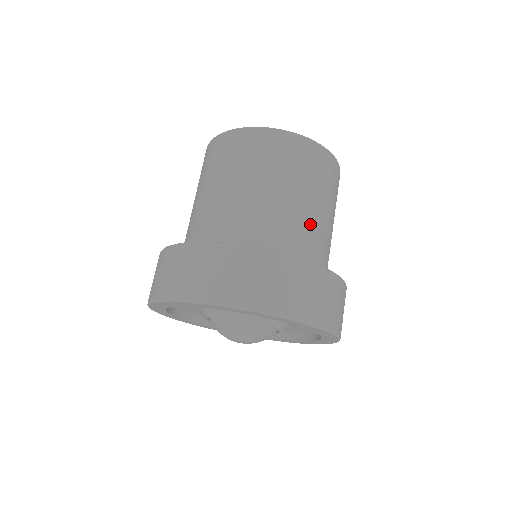
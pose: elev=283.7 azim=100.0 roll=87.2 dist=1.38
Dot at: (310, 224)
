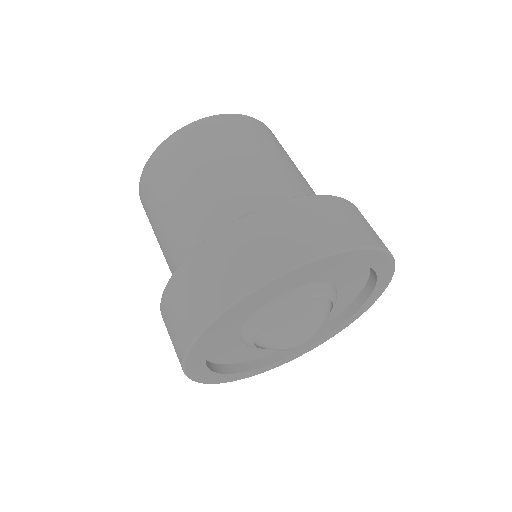
Dot at: (269, 177)
